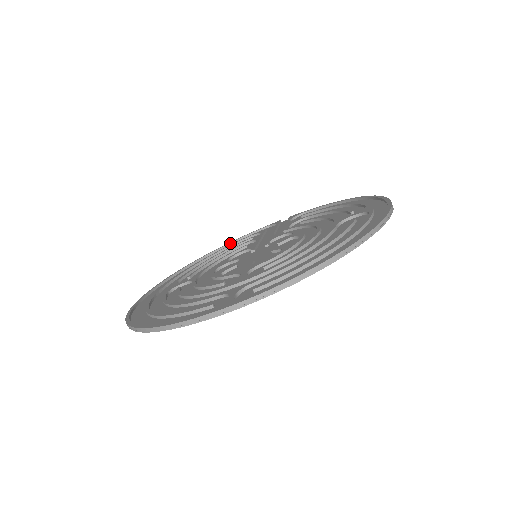
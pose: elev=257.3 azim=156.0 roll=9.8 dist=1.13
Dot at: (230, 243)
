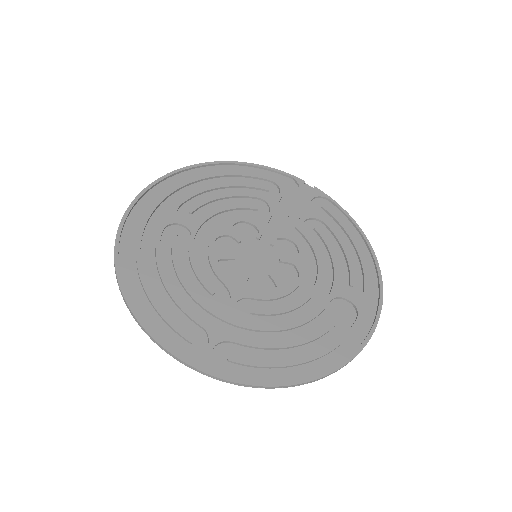
Dot at: (249, 165)
